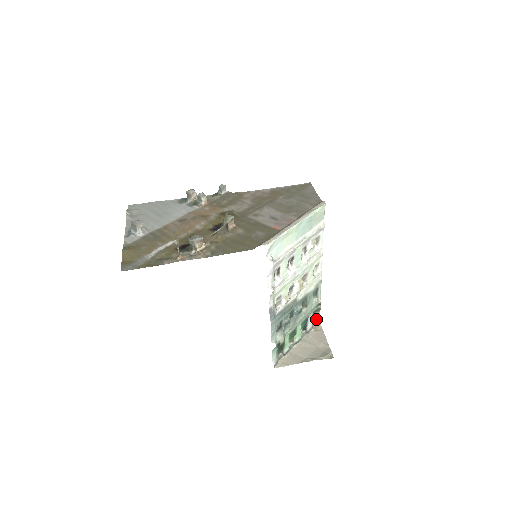
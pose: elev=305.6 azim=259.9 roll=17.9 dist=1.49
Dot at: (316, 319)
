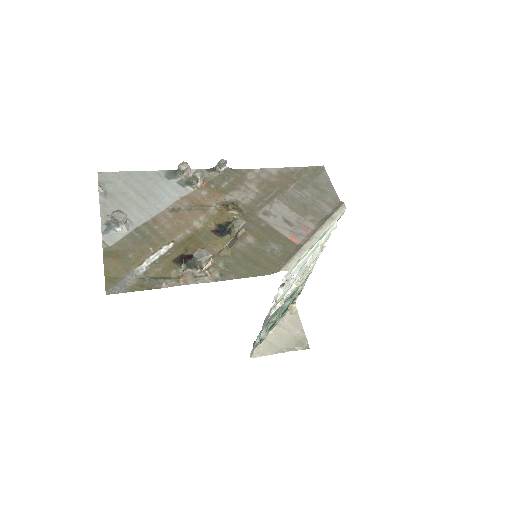
Dot at: (293, 301)
